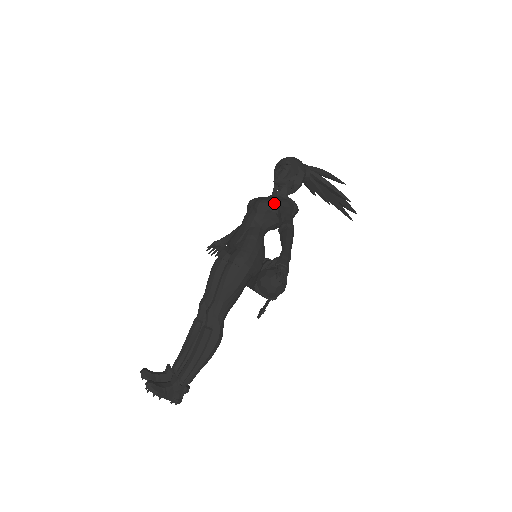
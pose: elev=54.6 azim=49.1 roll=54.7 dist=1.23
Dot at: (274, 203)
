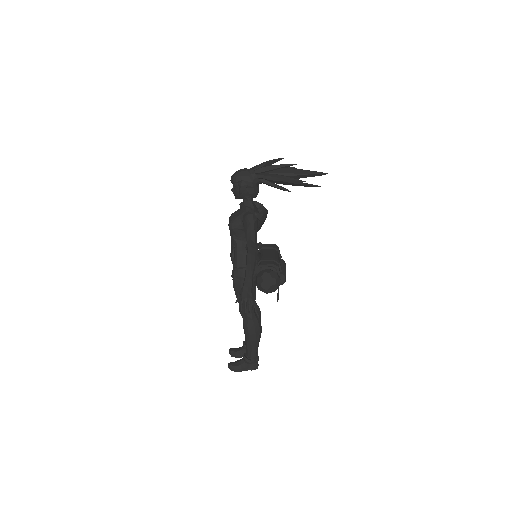
Dot at: (240, 222)
